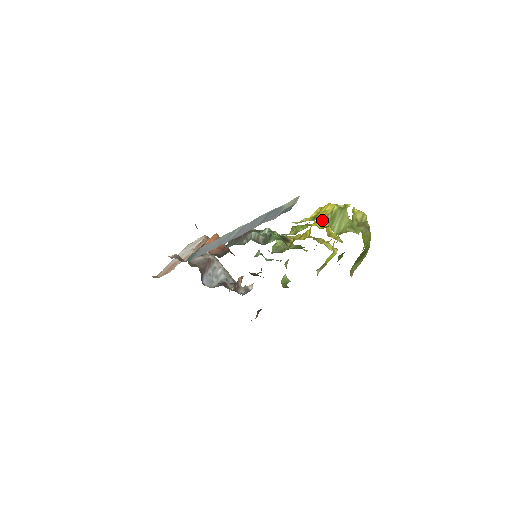
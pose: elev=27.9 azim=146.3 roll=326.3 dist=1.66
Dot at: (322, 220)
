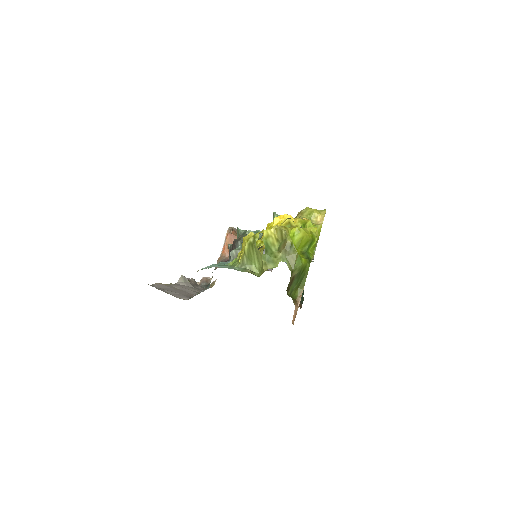
Dot at: (274, 219)
